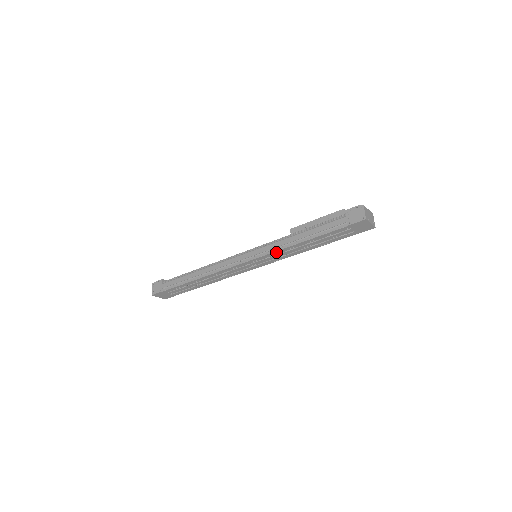
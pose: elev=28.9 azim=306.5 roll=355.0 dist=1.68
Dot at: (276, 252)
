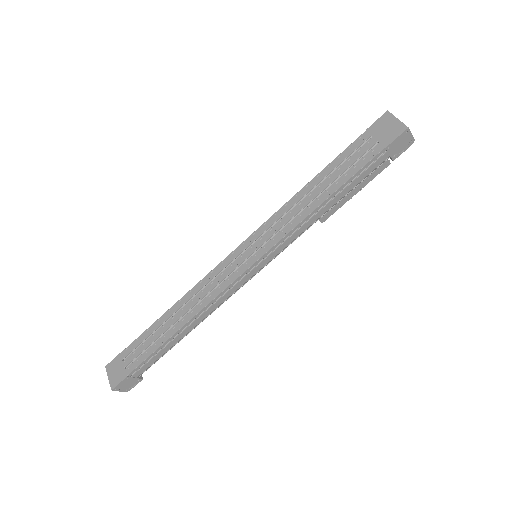
Dot at: (277, 215)
